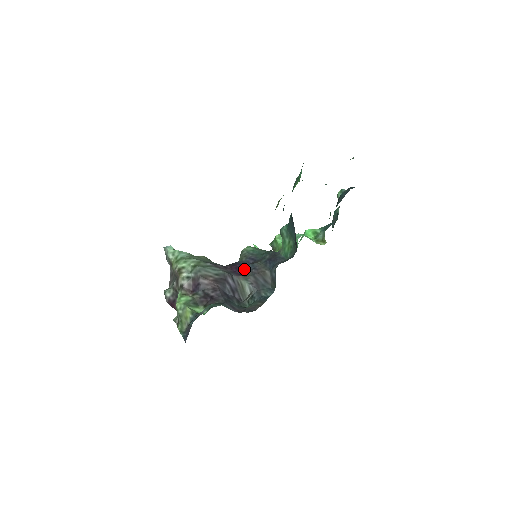
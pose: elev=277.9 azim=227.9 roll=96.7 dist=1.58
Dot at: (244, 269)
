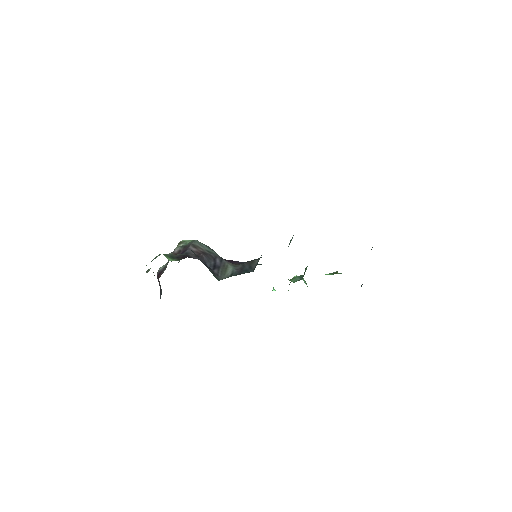
Dot at: (239, 263)
